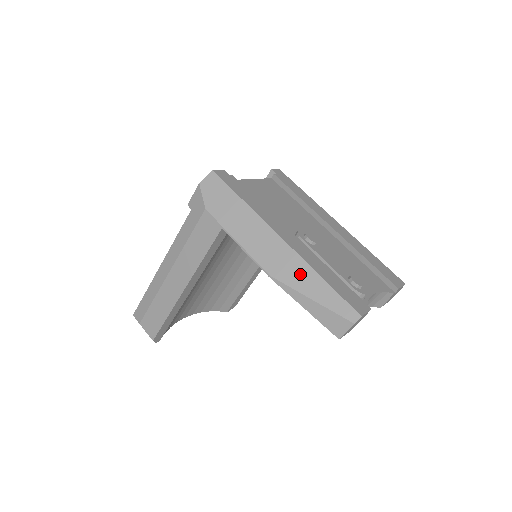
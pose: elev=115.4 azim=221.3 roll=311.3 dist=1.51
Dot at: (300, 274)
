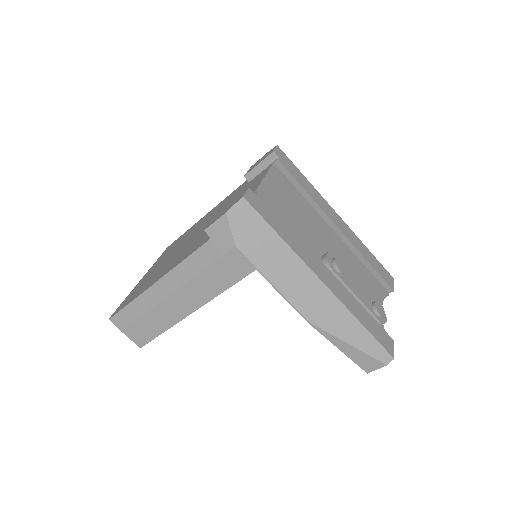
Dot at: (341, 321)
